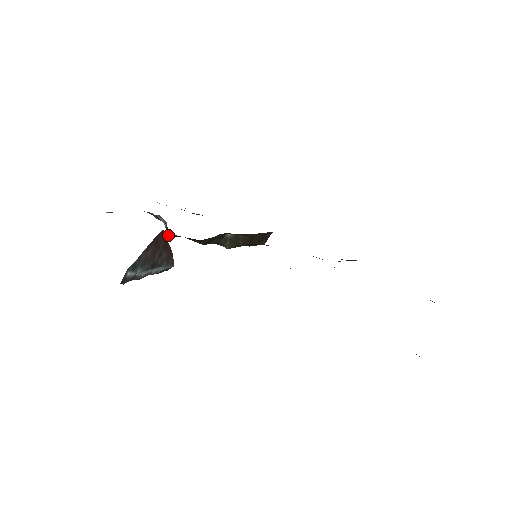
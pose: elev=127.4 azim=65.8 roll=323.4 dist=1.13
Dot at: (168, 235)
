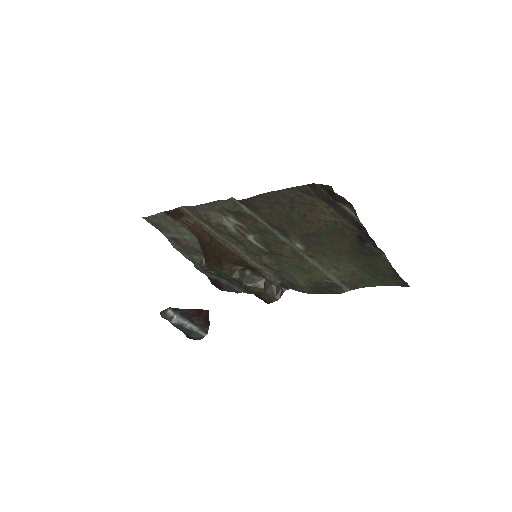
Dot at: (205, 269)
